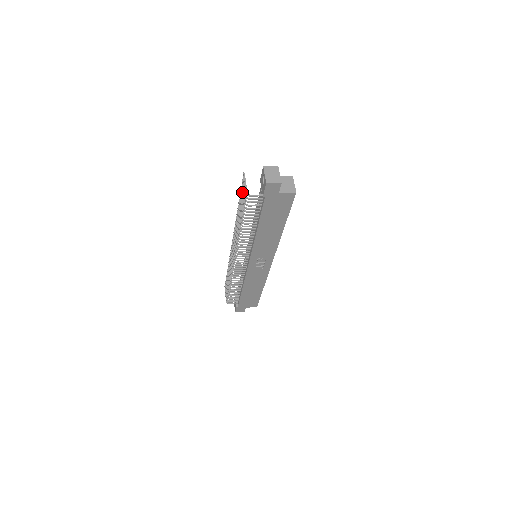
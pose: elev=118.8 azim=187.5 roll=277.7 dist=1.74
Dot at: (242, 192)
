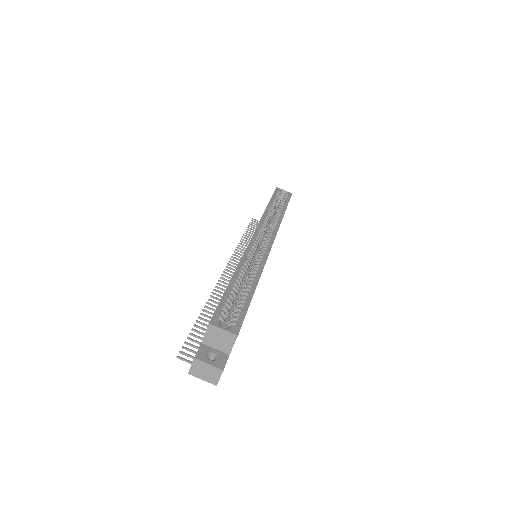
Dot at: occluded
